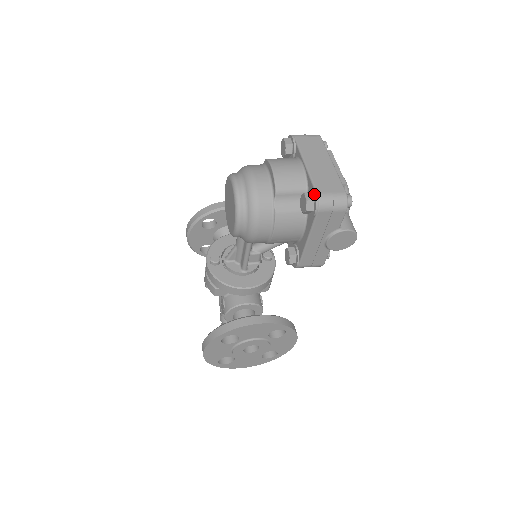
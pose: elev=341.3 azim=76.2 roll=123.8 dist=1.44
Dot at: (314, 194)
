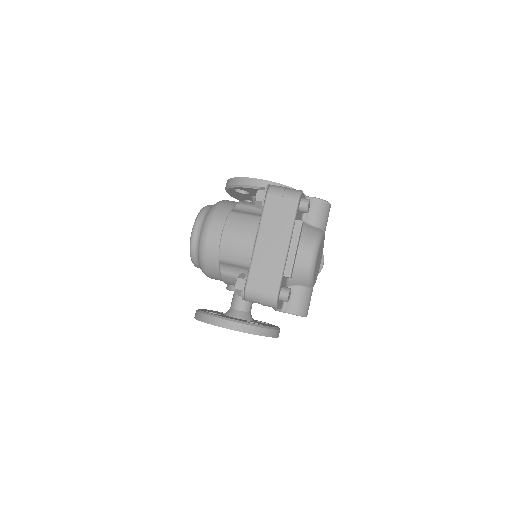
Dot at: (242, 286)
